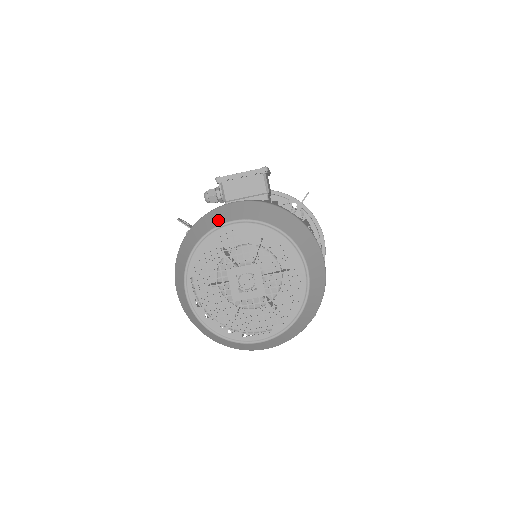
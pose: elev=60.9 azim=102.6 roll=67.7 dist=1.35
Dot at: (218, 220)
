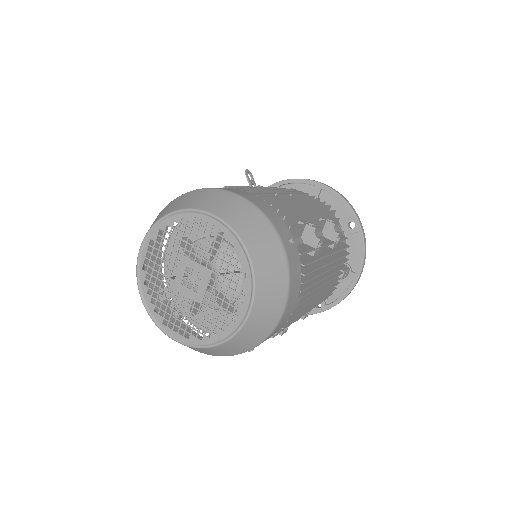
Dot at: occluded
